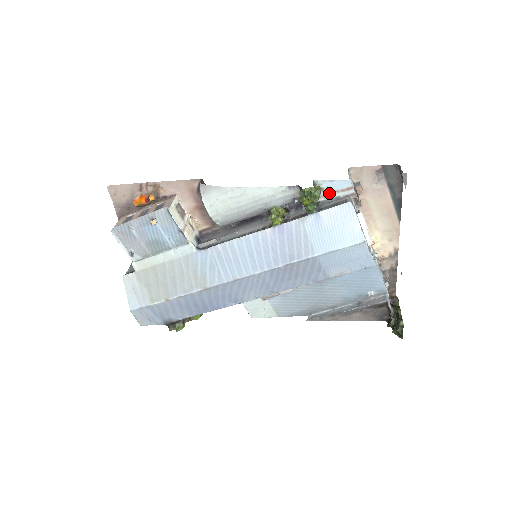
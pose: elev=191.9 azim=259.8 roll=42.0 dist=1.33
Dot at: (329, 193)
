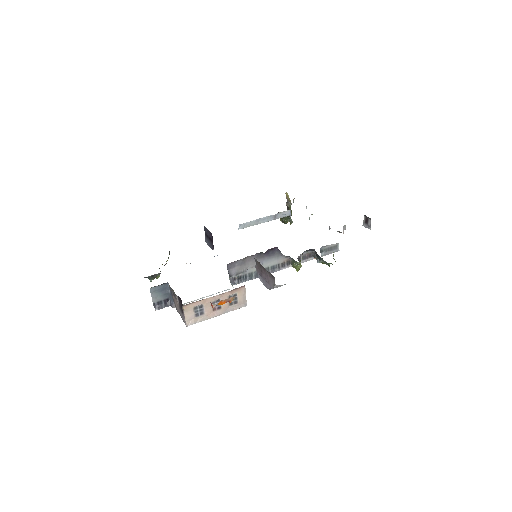
Dot at: occluded
